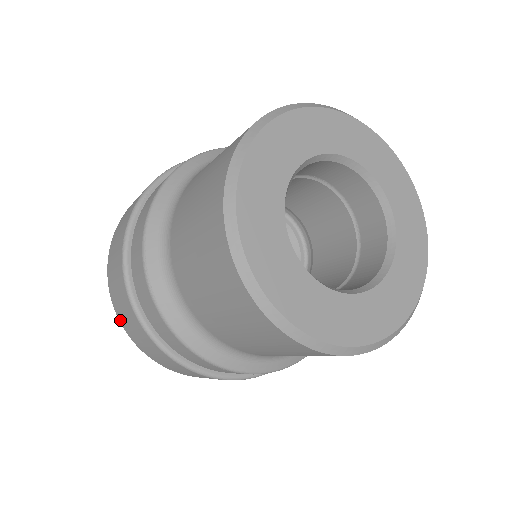
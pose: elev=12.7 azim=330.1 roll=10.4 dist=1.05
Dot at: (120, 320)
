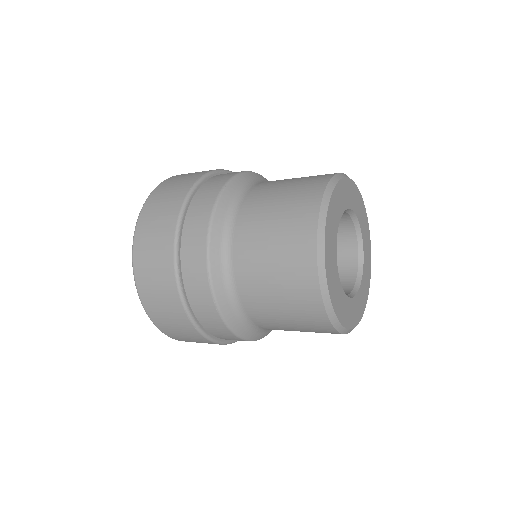
Dot at: (141, 219)
